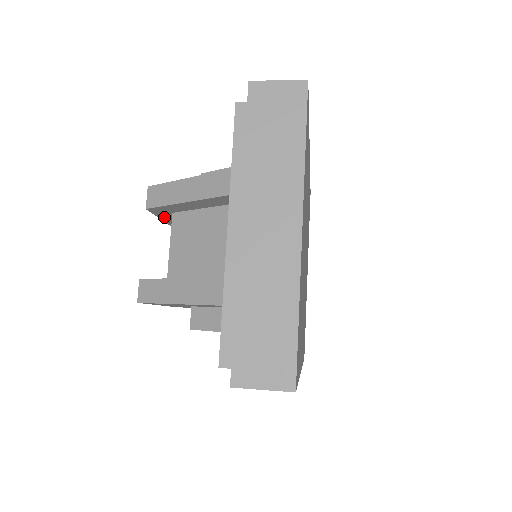
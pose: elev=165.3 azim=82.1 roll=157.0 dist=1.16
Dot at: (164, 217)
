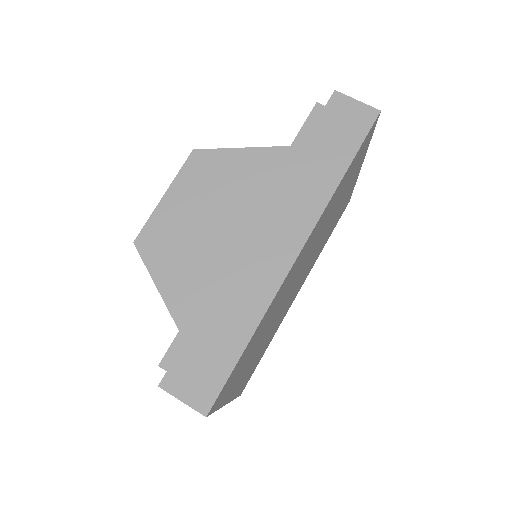
Dot at: occluded
